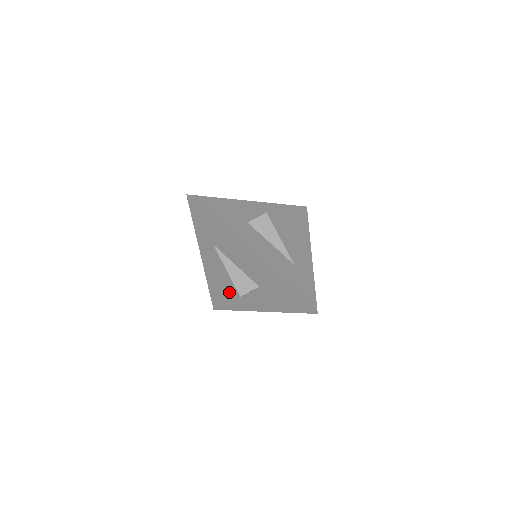
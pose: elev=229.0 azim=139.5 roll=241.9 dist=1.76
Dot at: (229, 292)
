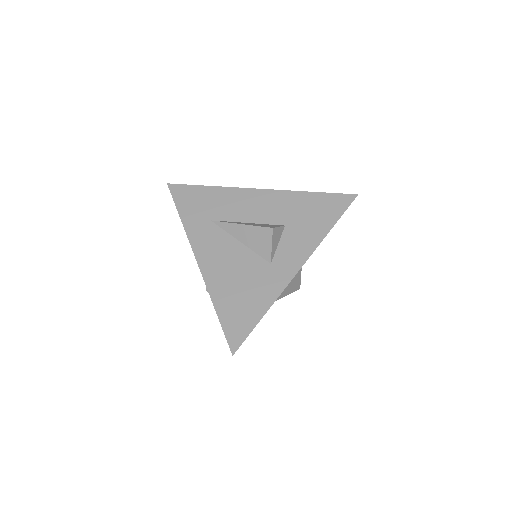
Dot at: (249, 281)
